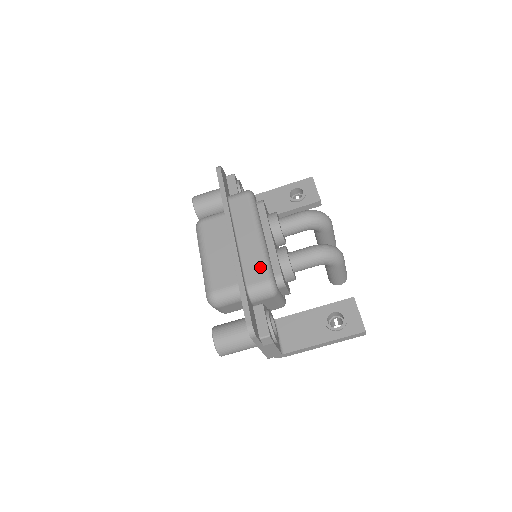
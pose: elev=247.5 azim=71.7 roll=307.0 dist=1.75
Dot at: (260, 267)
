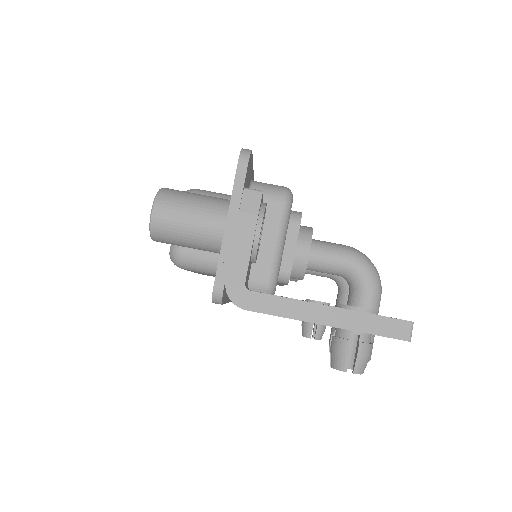
Dot at: occluded
